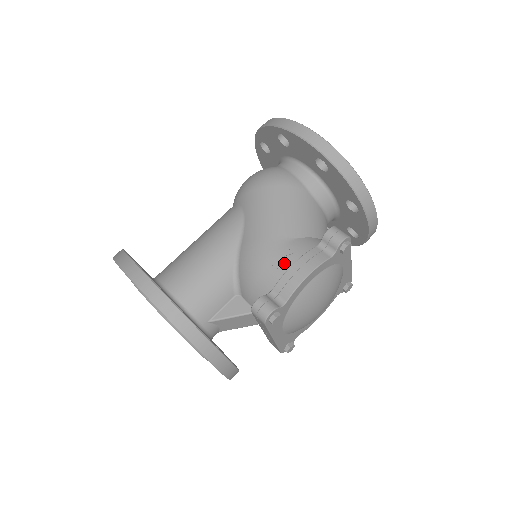
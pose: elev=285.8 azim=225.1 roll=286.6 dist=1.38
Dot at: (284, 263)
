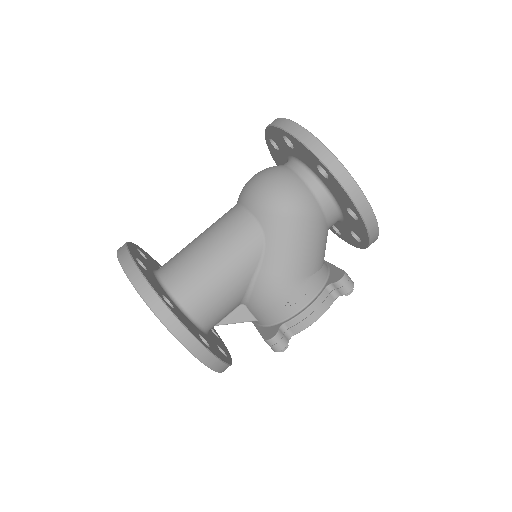
Dot at: (299, 303)
